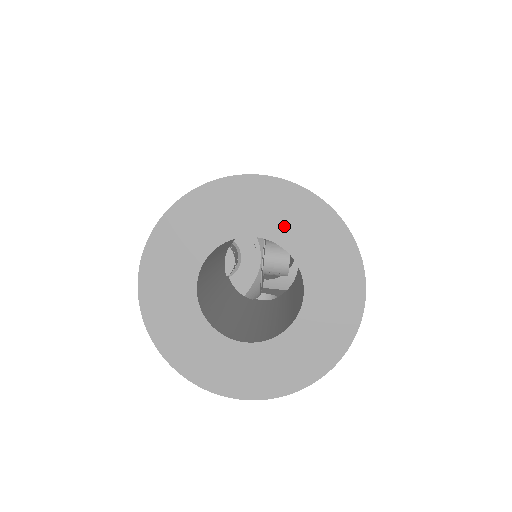
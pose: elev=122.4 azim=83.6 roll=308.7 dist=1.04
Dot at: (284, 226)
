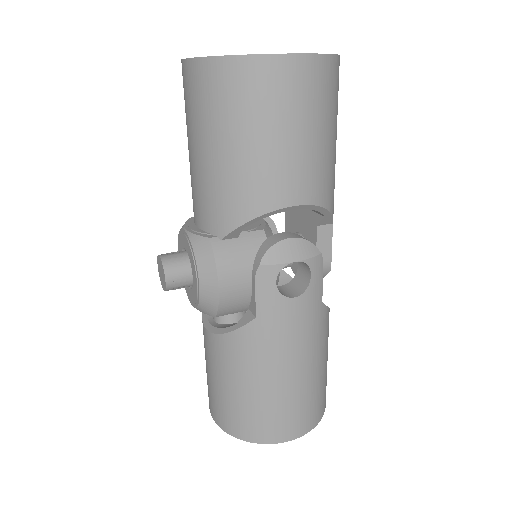
Dot at: occluded
